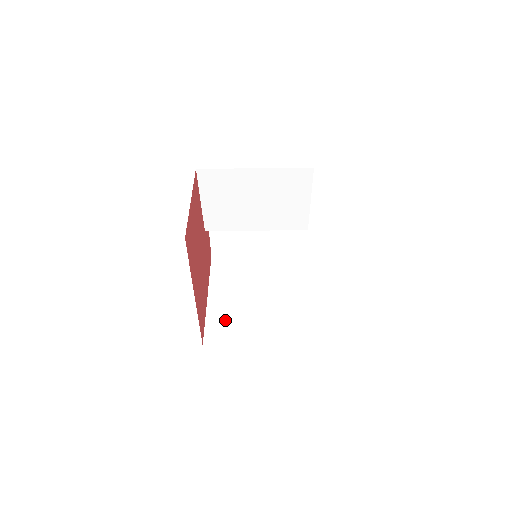
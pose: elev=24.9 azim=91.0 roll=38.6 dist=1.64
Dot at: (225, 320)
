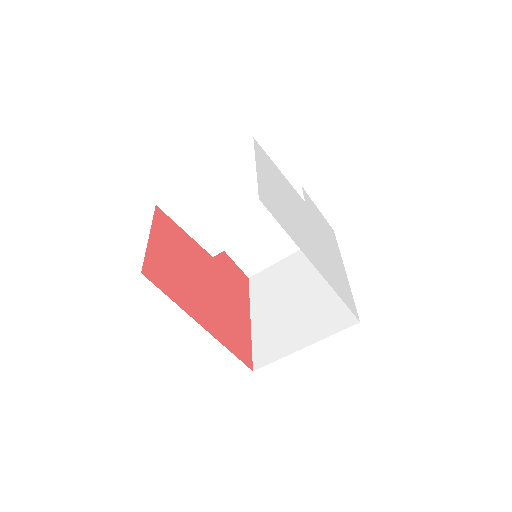
Dot at: (269, 335)
